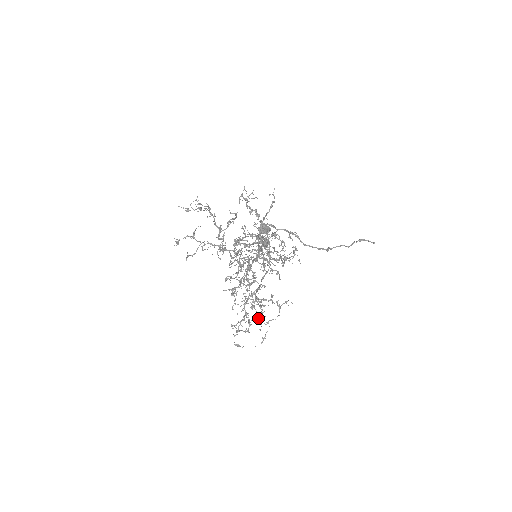
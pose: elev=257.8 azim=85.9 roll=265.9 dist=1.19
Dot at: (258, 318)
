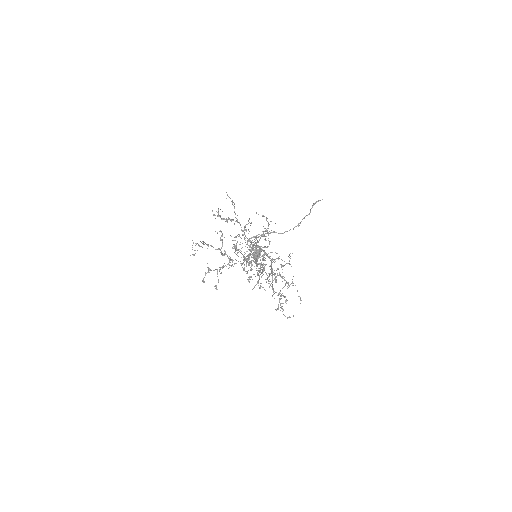
Dot at: (285, 285)
